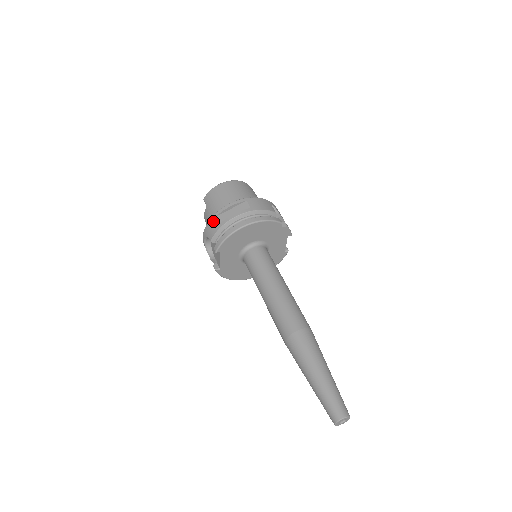
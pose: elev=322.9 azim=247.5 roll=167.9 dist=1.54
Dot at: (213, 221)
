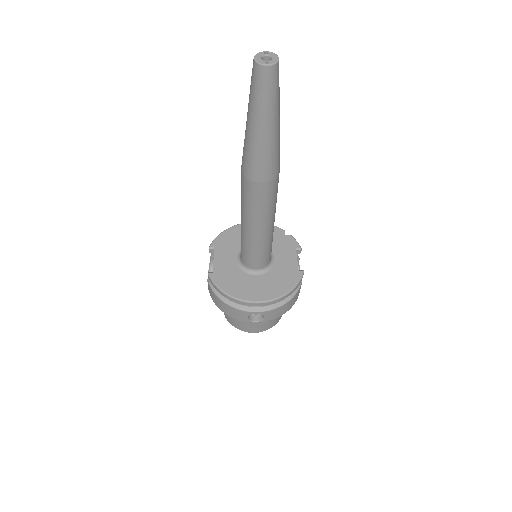
Dot at: occluded
